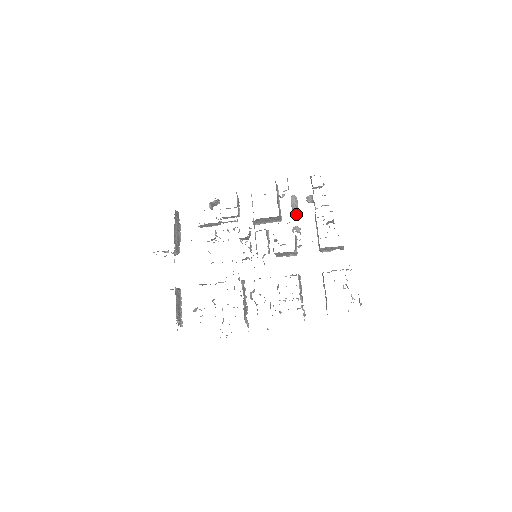
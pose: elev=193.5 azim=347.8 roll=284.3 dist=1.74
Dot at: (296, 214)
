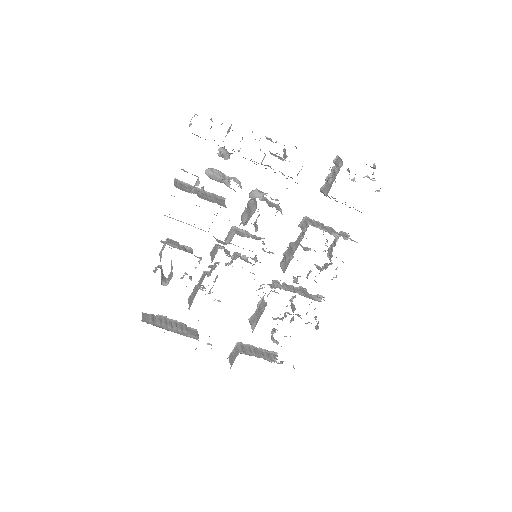
Dot at: occluded
